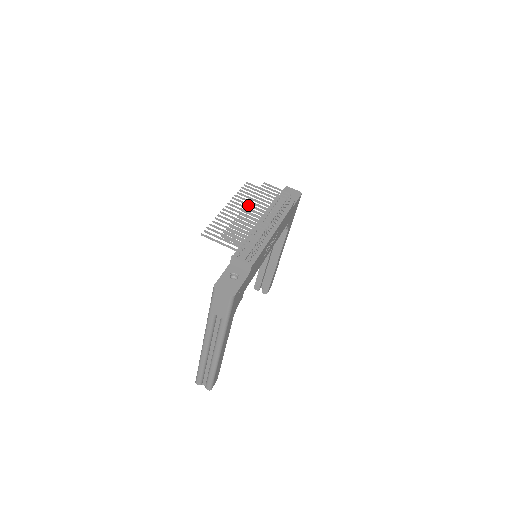
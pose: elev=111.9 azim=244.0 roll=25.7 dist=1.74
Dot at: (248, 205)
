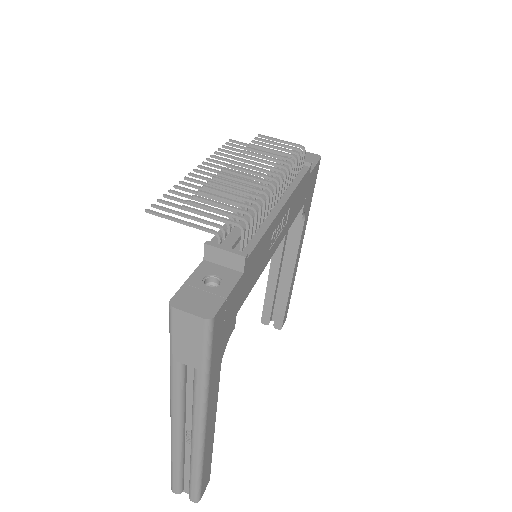
Dot at: (233, 162)
